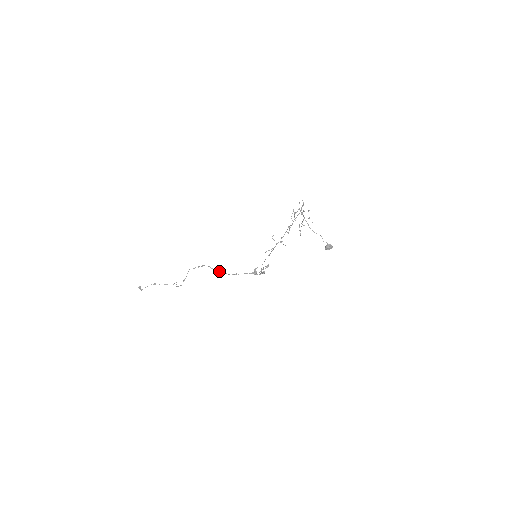
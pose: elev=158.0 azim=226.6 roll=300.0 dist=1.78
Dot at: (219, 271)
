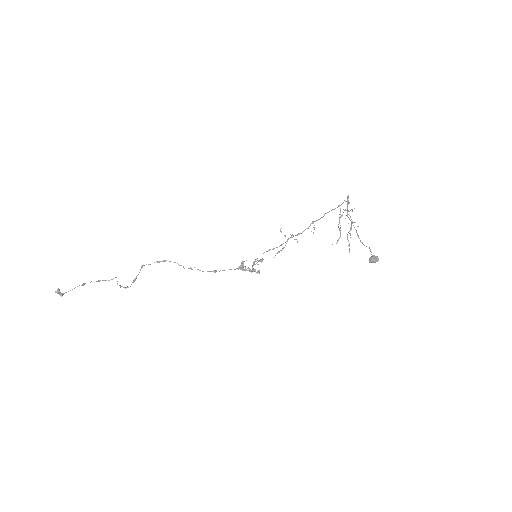
Dot at: (191, 268)
